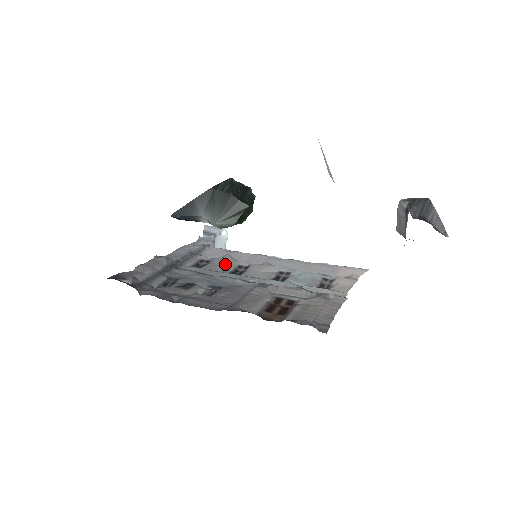
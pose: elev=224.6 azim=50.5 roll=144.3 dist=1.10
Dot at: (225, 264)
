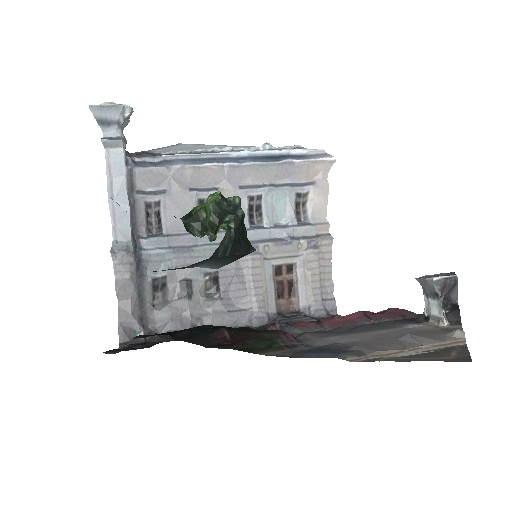
Dot at: (184, 207)
